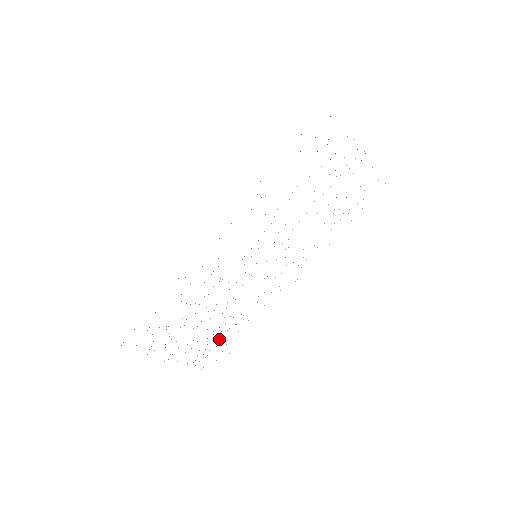
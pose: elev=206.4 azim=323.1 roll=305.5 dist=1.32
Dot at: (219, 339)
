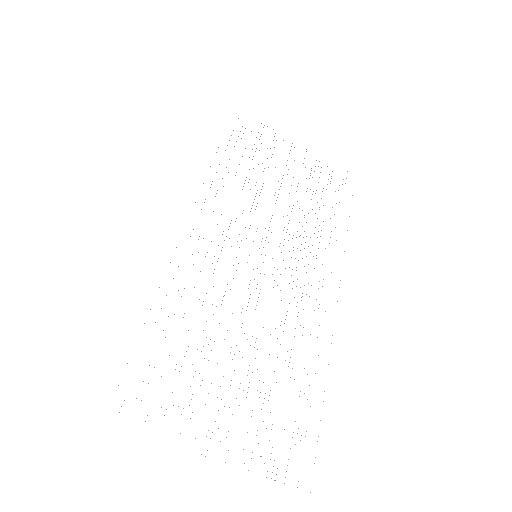
Dot at: occluded
